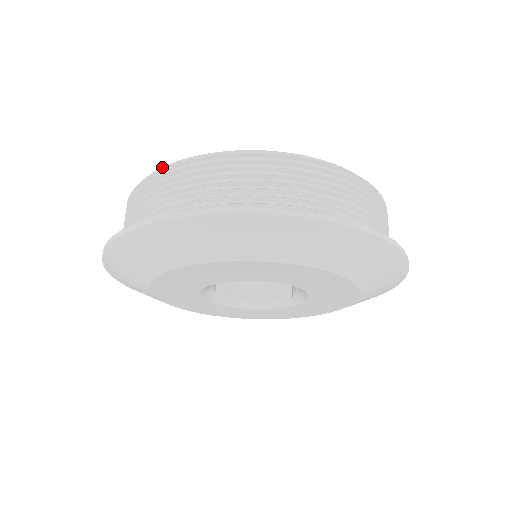
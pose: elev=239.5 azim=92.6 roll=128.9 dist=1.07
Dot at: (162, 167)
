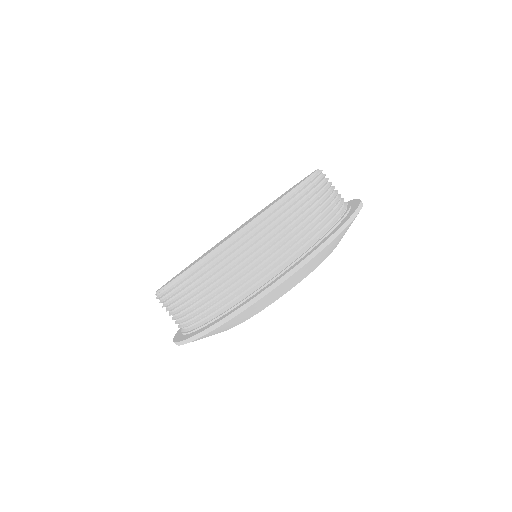
Dot at: (178, 278)
